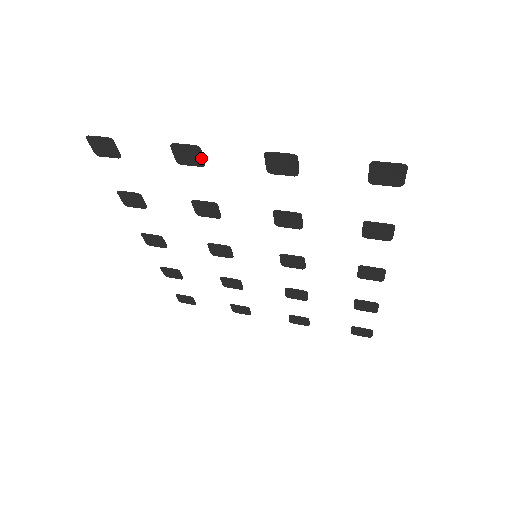
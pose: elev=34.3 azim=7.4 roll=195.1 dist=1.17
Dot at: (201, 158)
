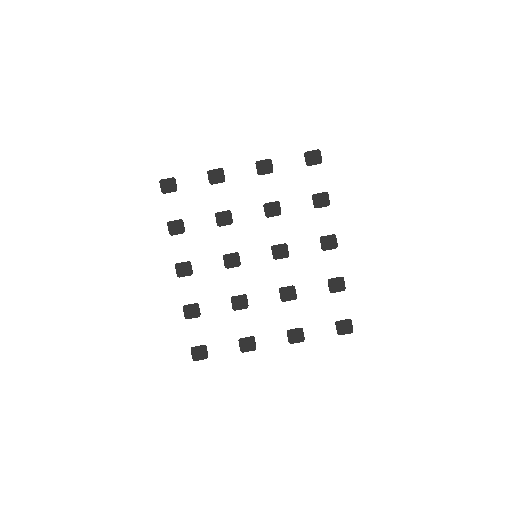
Dot at: (223, 176)
